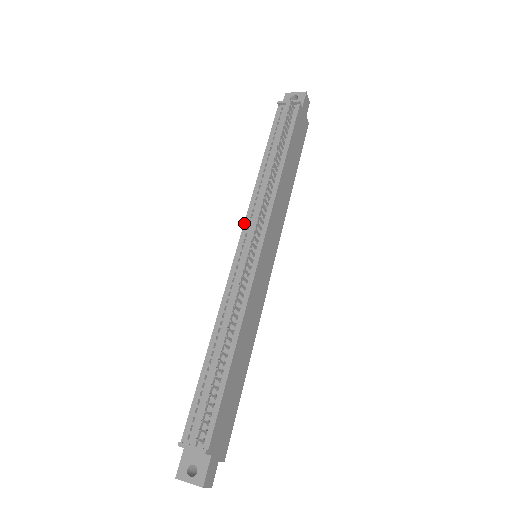
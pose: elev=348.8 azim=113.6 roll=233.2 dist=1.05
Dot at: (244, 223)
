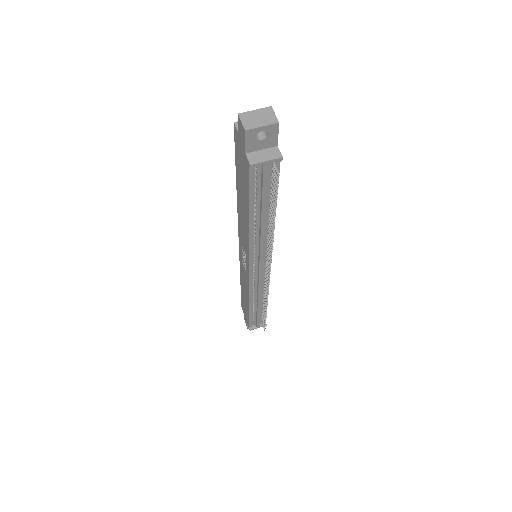
Dot at: (249, 261)
